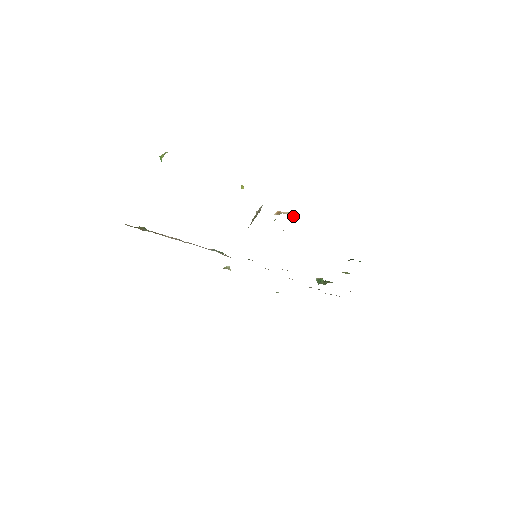
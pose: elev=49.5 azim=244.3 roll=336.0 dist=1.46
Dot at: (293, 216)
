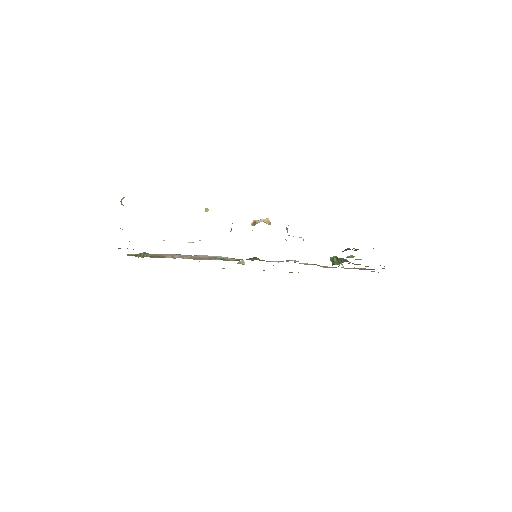
Dot at: (270, 222)
